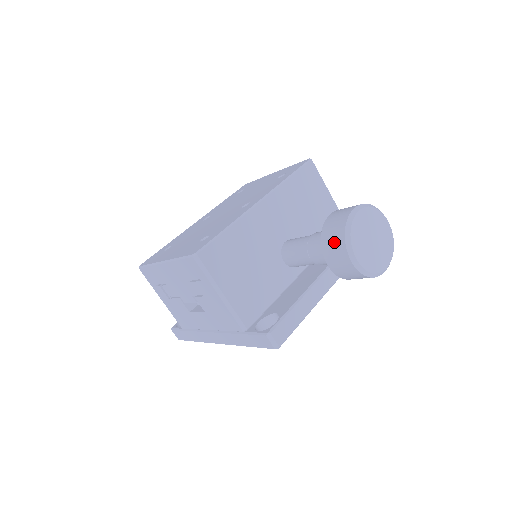
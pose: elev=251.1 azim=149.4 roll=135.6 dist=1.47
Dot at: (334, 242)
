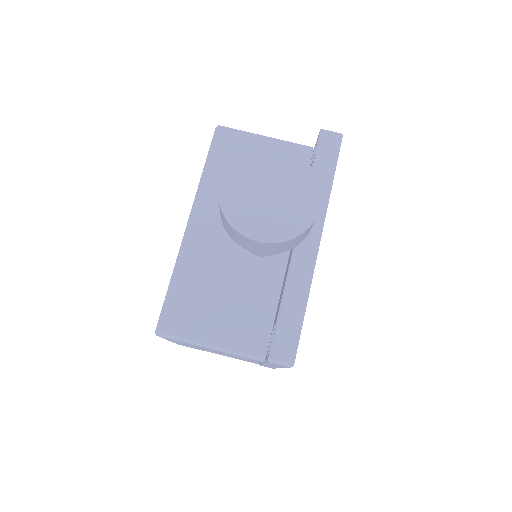
Dot at: (231, 232)
